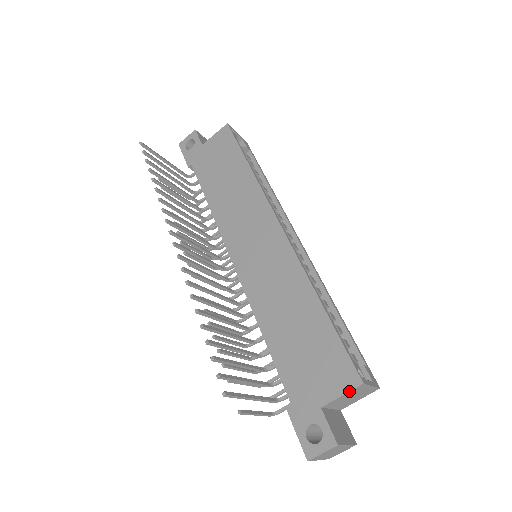
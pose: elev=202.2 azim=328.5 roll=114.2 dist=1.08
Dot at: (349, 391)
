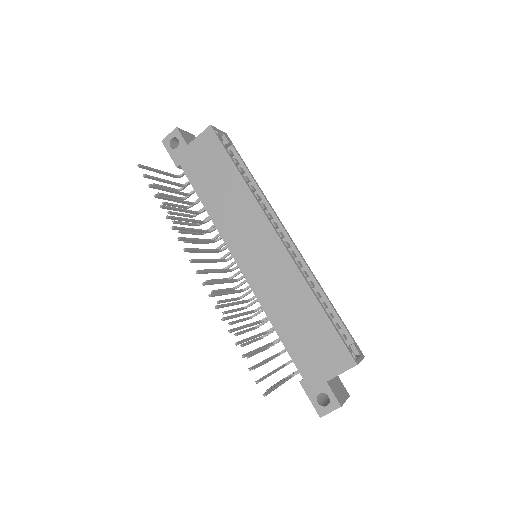
Dot at: occluded
